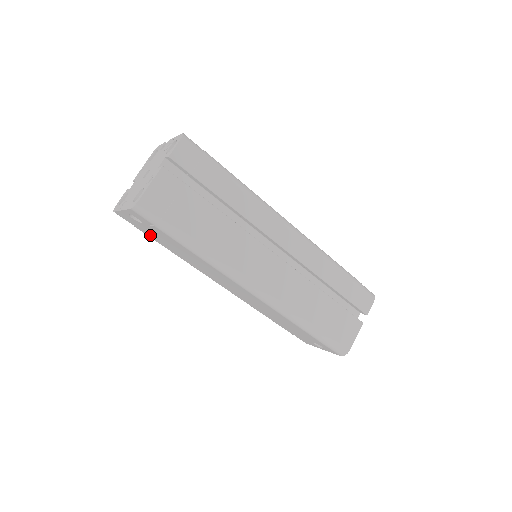
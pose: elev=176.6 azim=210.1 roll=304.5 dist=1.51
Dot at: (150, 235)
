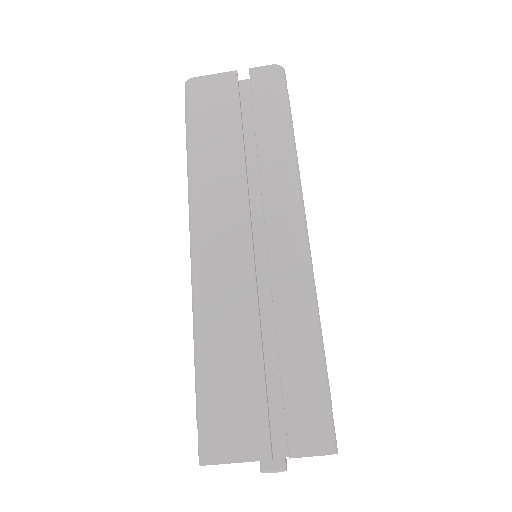
Dot at: occluded
